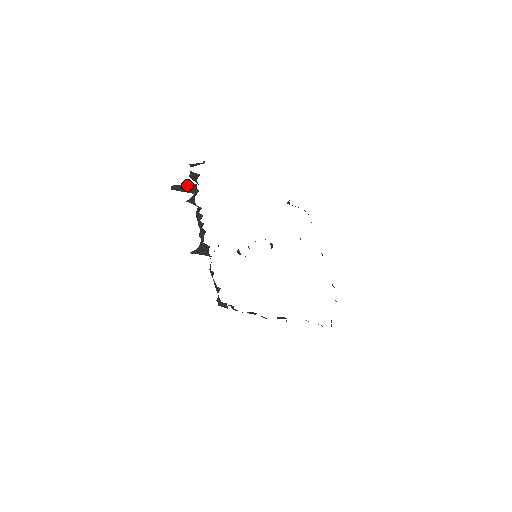
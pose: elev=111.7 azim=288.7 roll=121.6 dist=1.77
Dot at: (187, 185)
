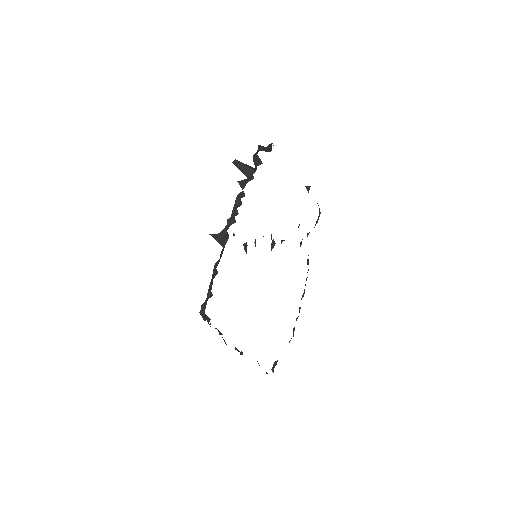
Dot at: (247, 167)
